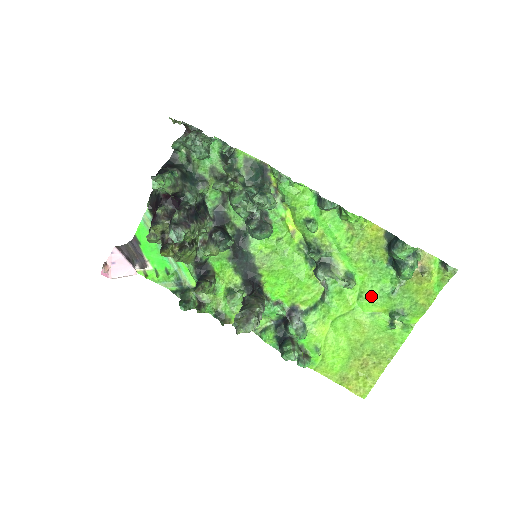
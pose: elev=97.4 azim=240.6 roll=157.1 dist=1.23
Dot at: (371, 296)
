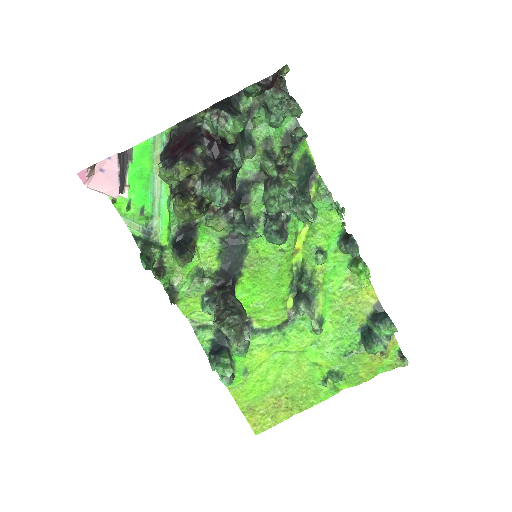
Dot at: (325, 348)
